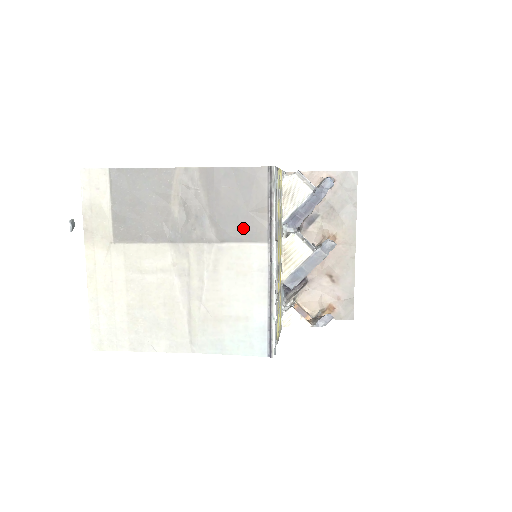
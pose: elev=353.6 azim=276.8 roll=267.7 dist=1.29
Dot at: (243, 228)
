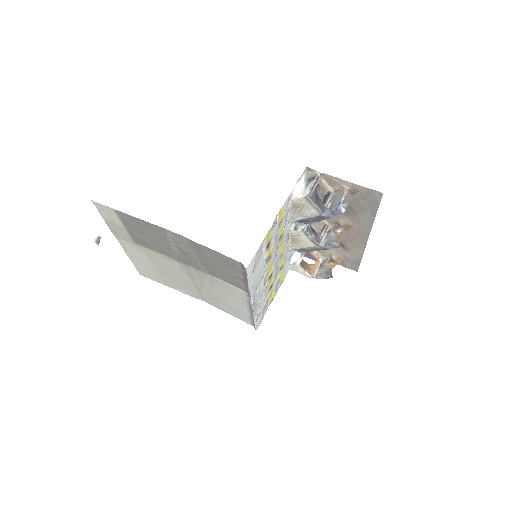
Dot at: (227, 279)
